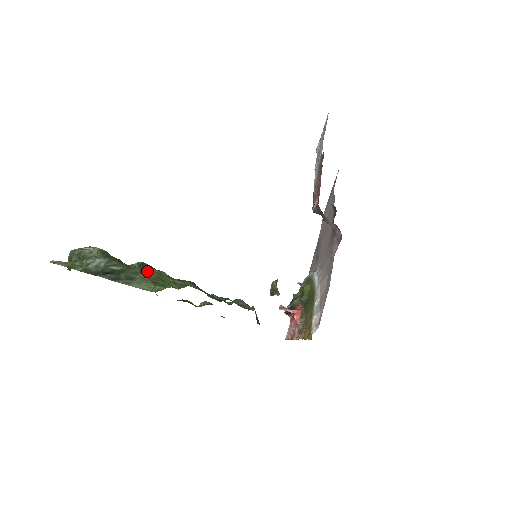
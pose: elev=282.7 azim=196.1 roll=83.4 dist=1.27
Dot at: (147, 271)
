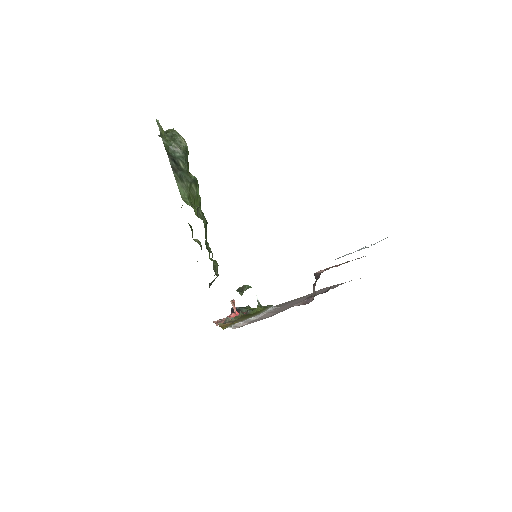
Dot at: (194, 187)
